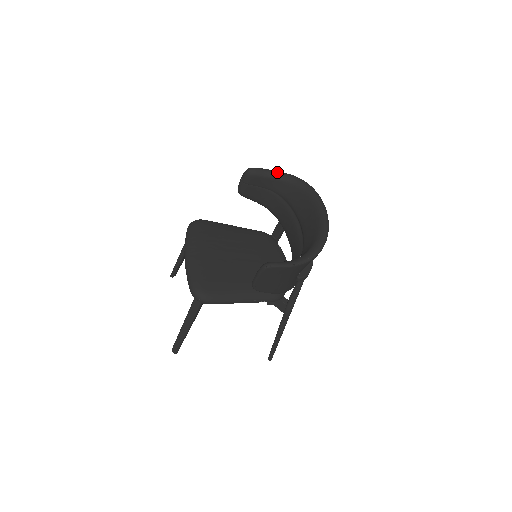
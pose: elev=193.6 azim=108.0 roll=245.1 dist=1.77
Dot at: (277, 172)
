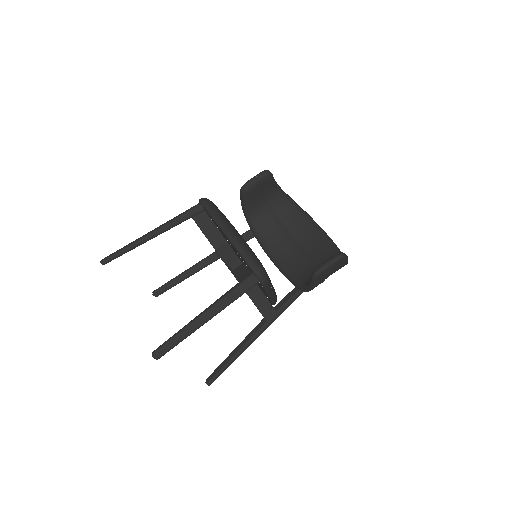
Dot at: occluded
